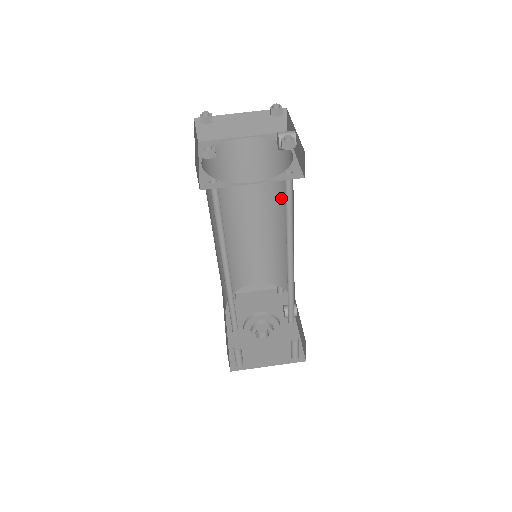
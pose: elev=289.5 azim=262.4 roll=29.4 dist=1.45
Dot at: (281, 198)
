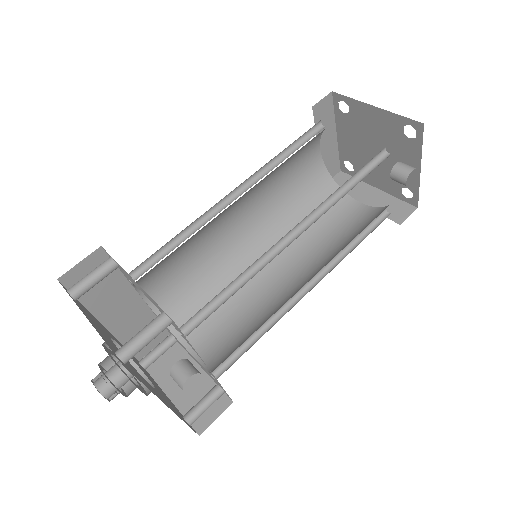
Dot at: occluded
